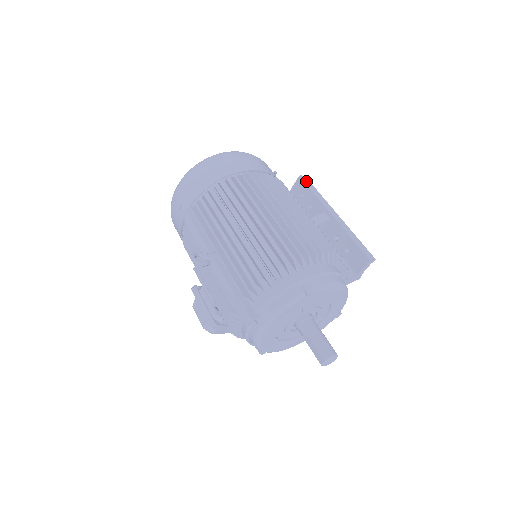
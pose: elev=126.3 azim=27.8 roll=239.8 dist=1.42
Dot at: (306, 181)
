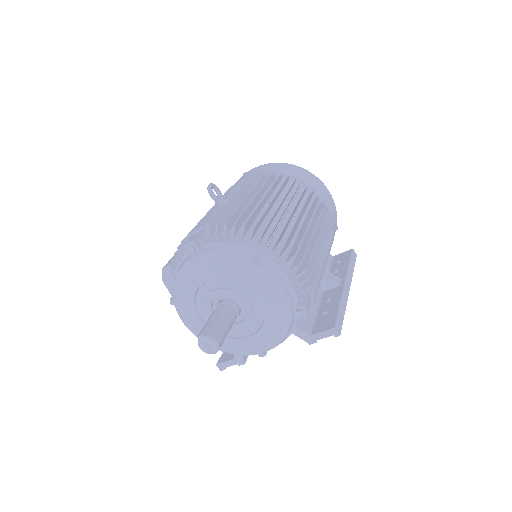
Dot at: (353, 255)
